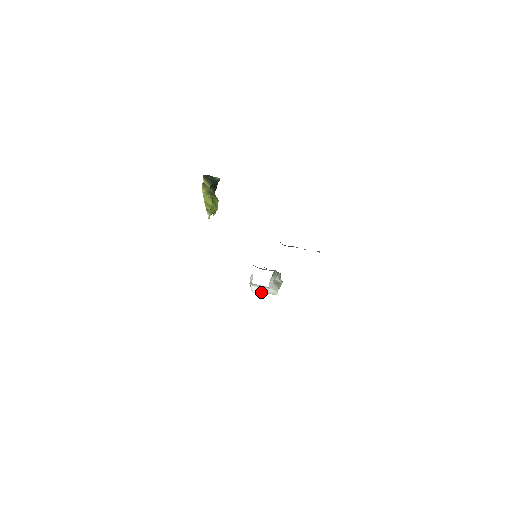
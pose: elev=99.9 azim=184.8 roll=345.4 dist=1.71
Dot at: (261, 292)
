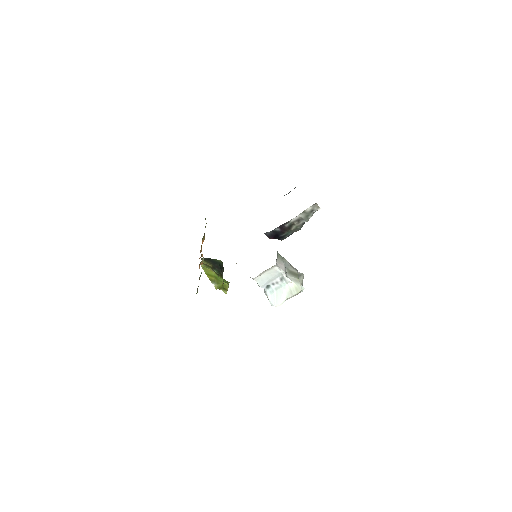
Dot at: (283, 299)
